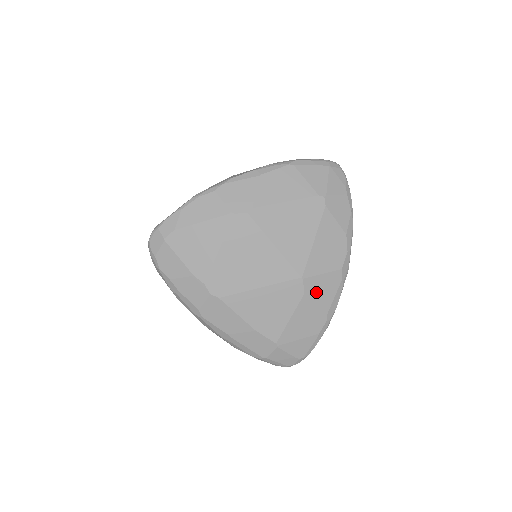
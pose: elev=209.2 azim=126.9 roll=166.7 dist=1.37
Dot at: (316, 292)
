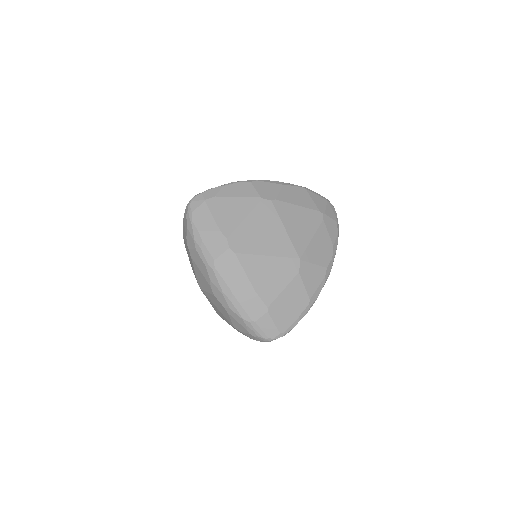
Dot at: (307, 276)
